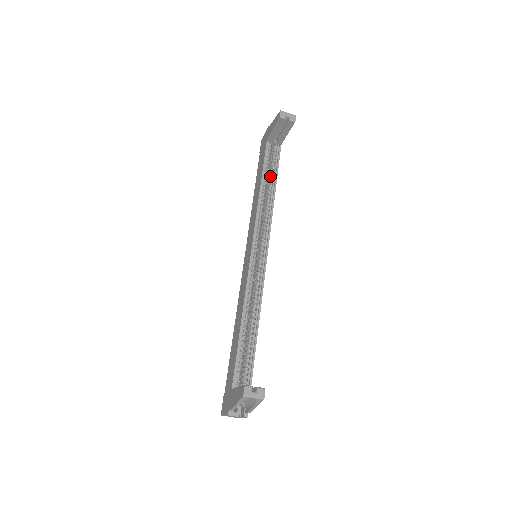
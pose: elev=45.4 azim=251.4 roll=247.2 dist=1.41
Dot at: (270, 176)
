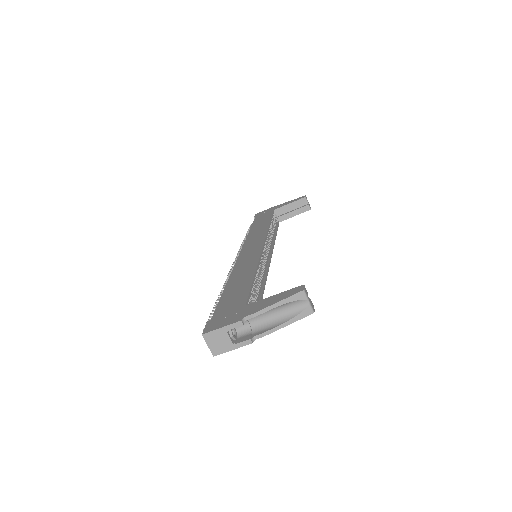
Dot at: (272, 227)
